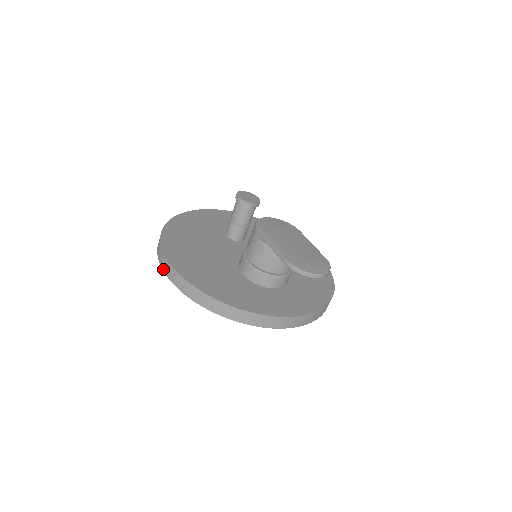
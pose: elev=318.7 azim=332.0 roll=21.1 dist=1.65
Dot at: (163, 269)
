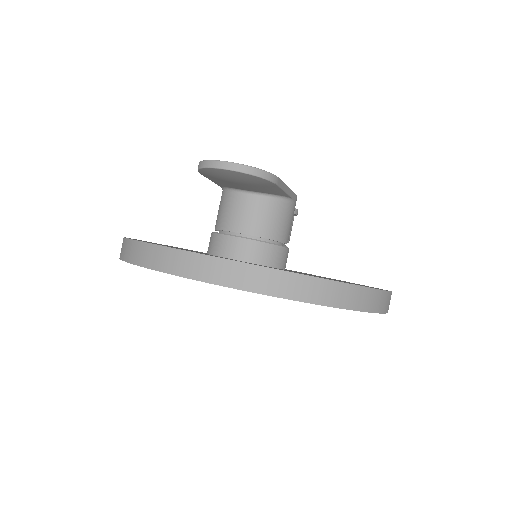
Dot at: occluded
